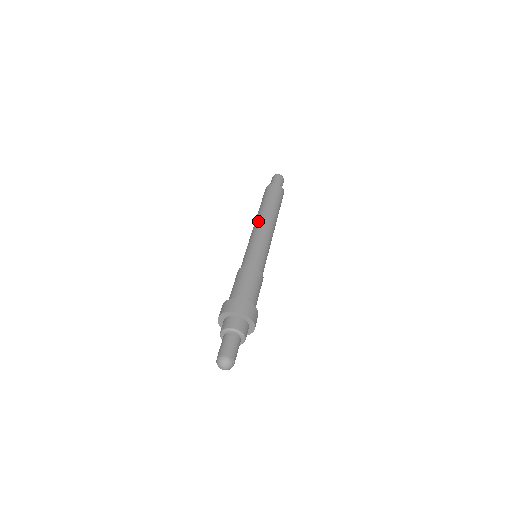
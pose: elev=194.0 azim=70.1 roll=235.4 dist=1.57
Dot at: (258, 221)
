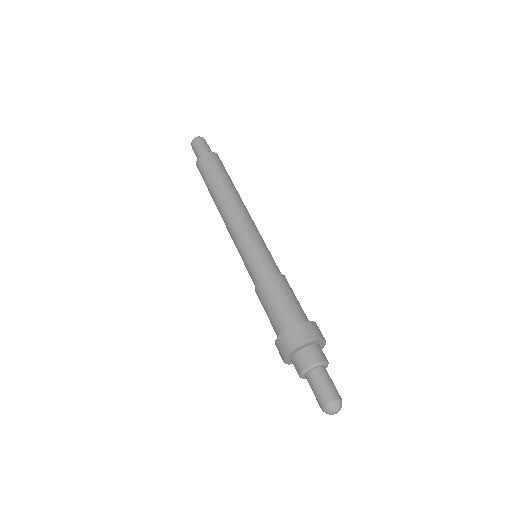
Dot at: (239, 207)
